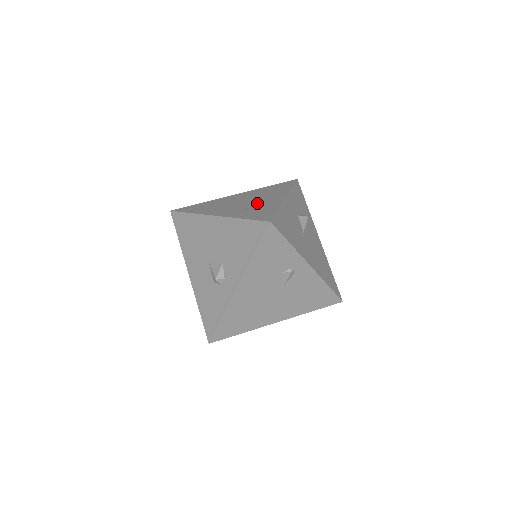
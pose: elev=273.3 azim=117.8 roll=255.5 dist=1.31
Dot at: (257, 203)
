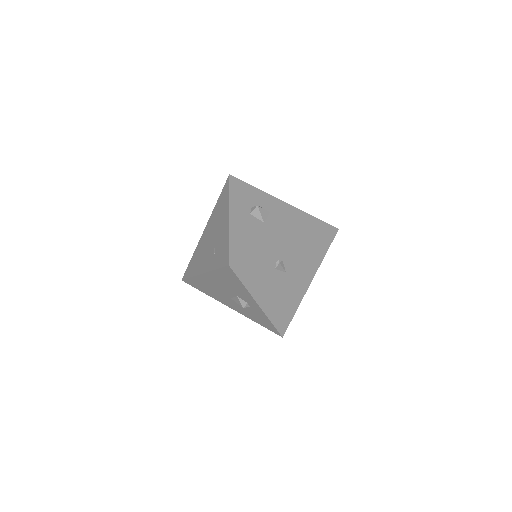
Dot at: (217, 238)
